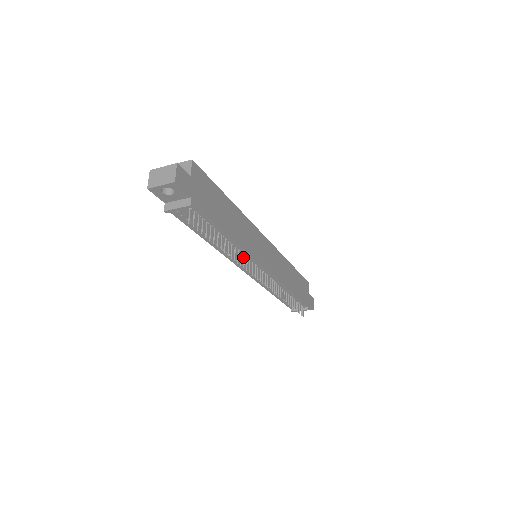
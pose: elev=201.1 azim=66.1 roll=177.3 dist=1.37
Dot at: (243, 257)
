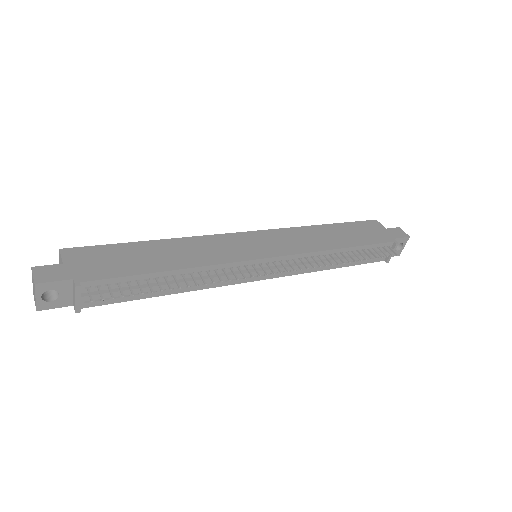
Dot at: (226, 272)
